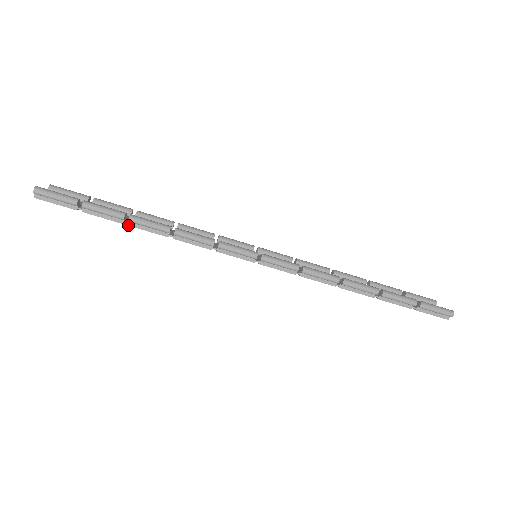
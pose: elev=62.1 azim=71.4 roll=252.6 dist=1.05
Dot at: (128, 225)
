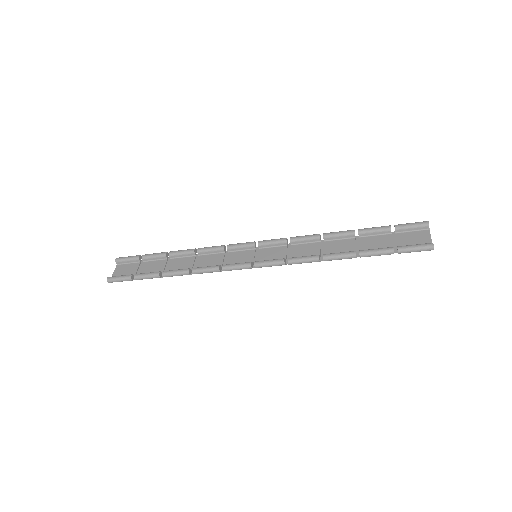
Dot at: occluded
